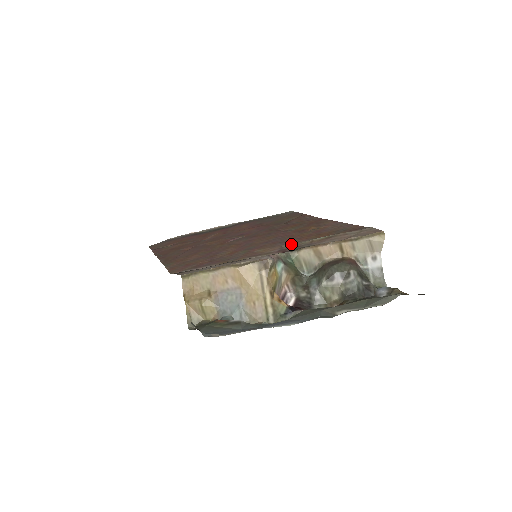
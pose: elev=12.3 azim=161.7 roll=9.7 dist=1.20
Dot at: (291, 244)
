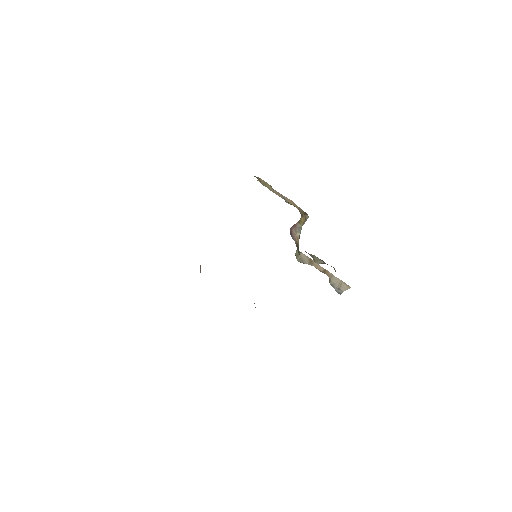
Dot at: occluded
